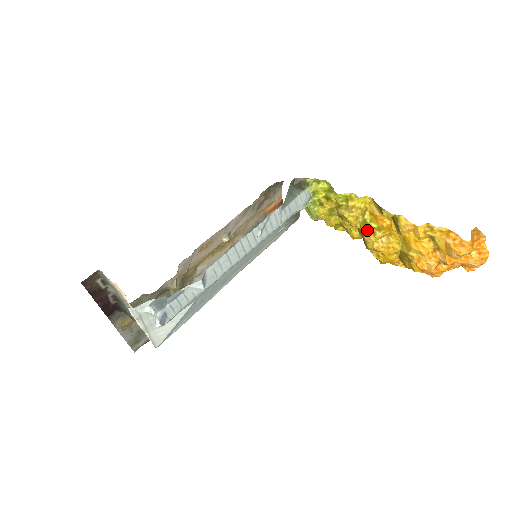
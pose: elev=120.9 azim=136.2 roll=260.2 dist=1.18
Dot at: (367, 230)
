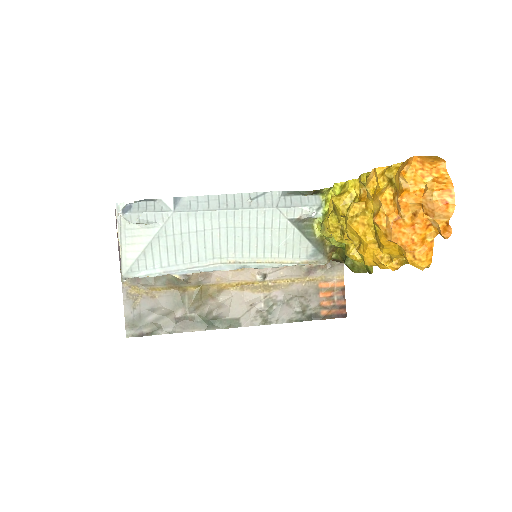
Dot at: occluded
